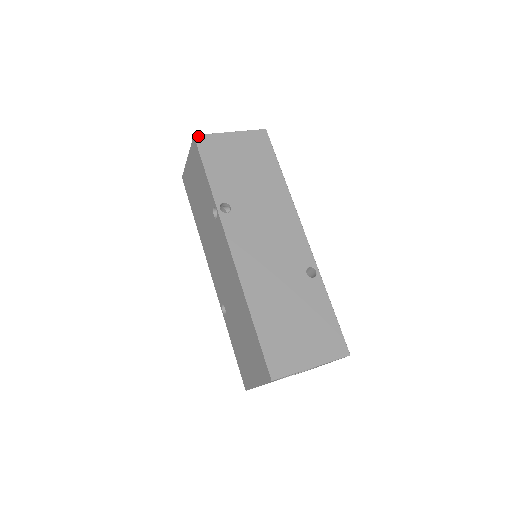
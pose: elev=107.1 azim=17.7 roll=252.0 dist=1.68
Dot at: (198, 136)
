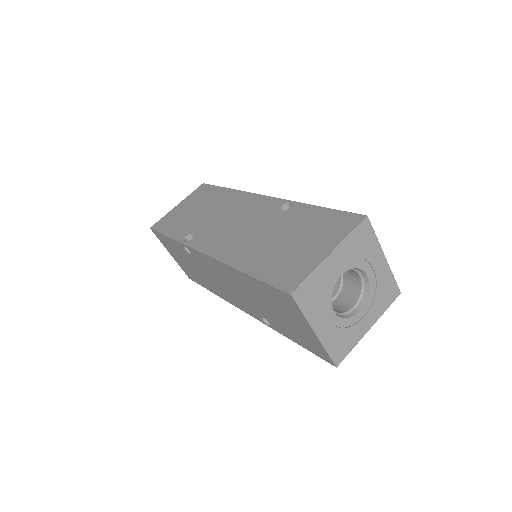
Dot at: (153, 226)
